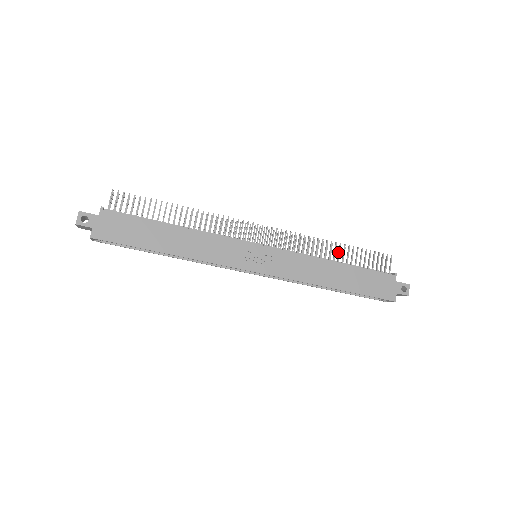
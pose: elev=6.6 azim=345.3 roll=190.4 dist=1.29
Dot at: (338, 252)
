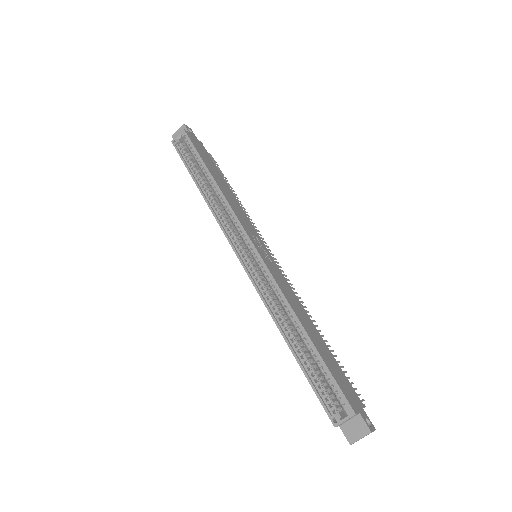
Dot at: occluded
